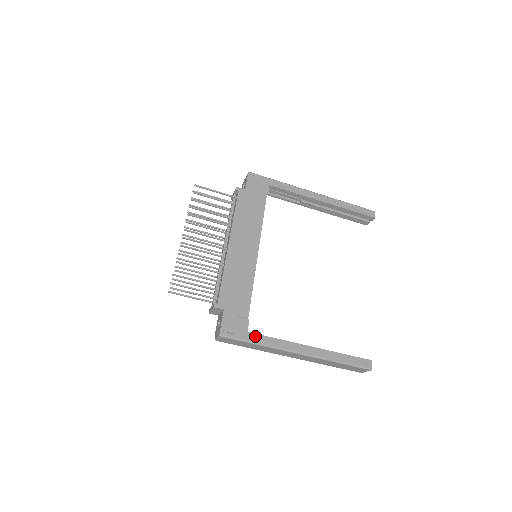
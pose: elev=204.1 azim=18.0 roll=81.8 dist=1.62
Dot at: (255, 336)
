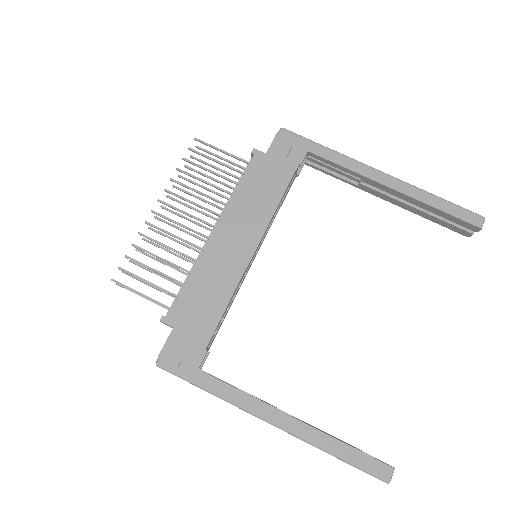
Dot at: (208, 378)
